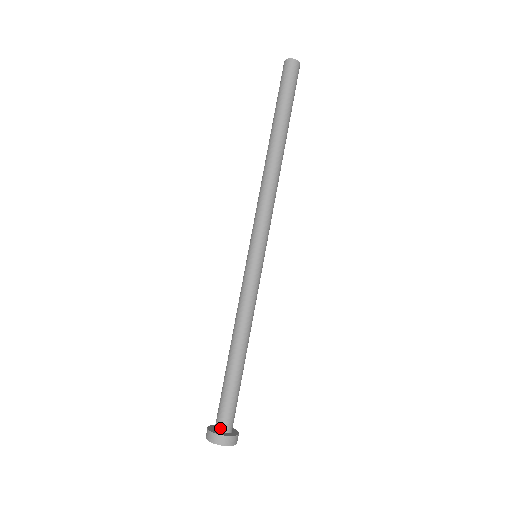
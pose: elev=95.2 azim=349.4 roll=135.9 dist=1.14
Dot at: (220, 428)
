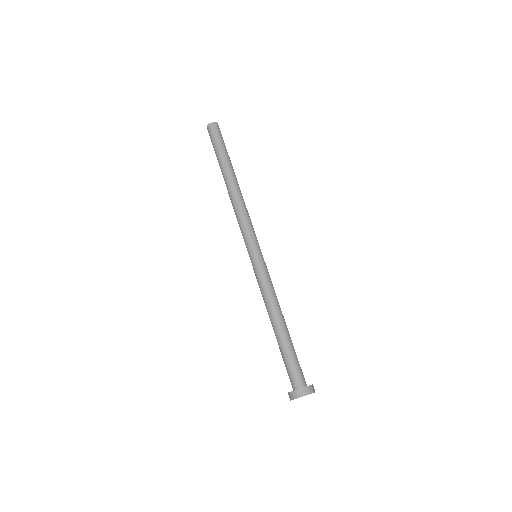
Dot at: (293, 387)
